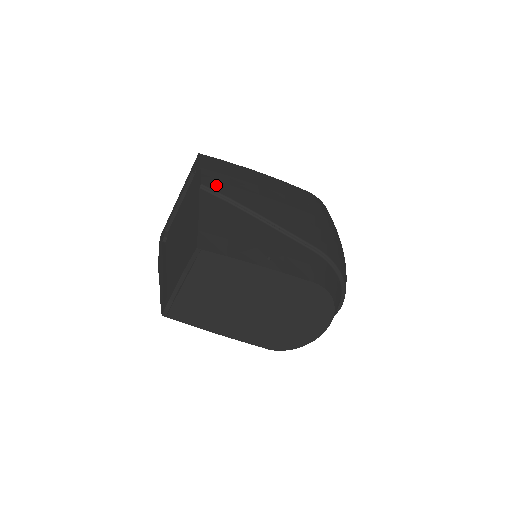
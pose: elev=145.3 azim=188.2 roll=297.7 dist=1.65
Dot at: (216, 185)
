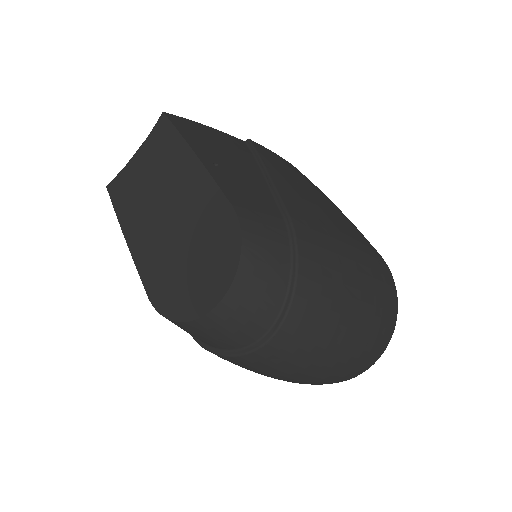
Dot at: (262, 149)
